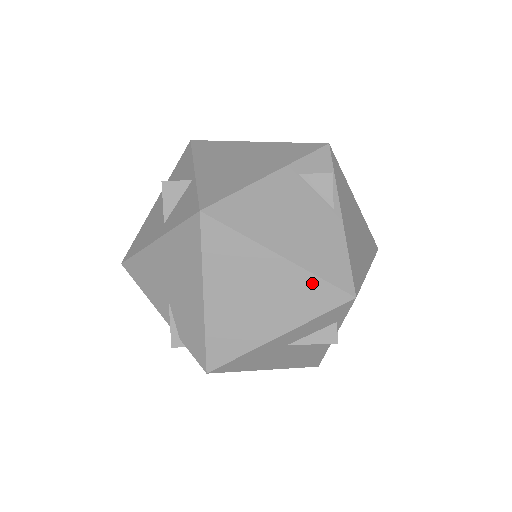
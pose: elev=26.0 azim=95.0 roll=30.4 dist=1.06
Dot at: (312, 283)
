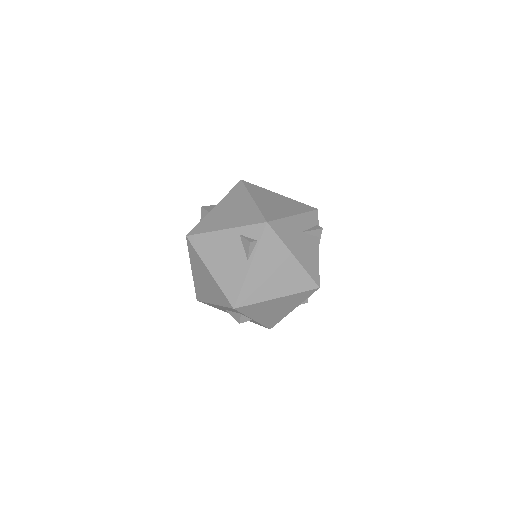
Dot at: (220, 291)
